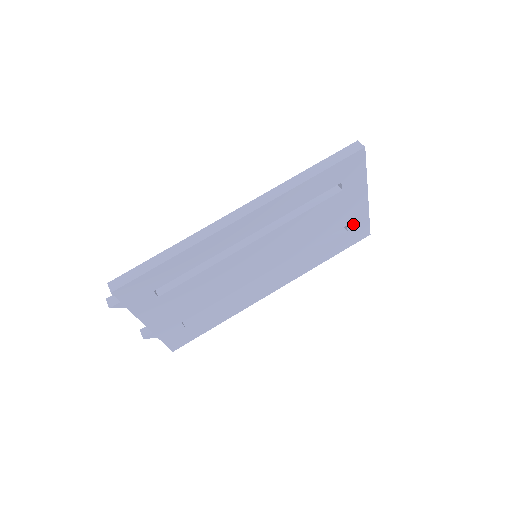
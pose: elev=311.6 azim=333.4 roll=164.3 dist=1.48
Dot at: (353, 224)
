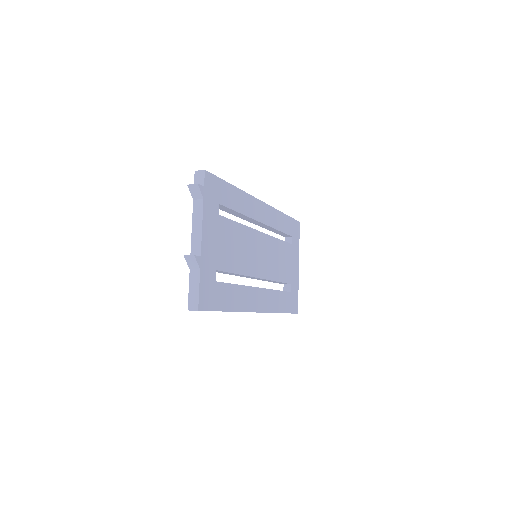
Dot at: (293, 288)
